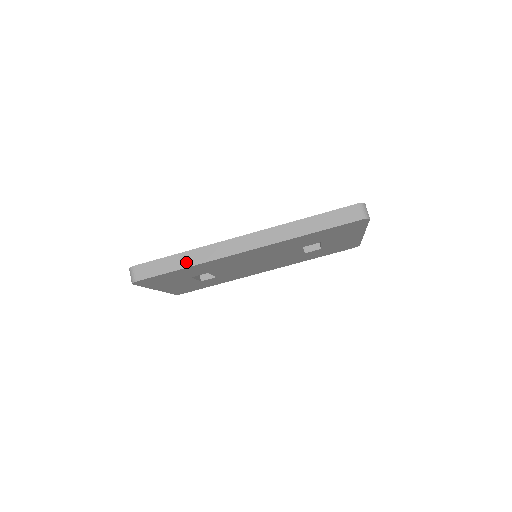
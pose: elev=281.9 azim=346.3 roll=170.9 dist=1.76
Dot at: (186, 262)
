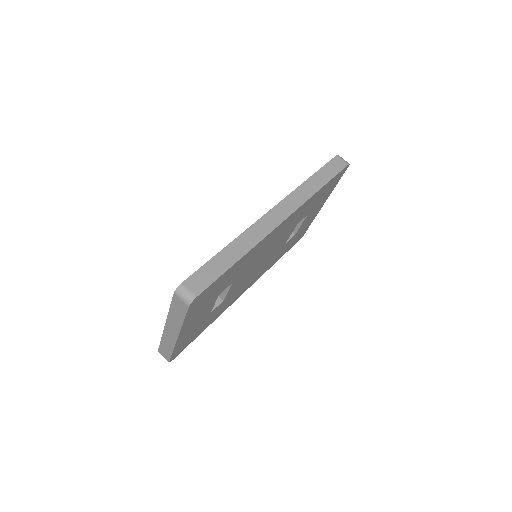
Dot at: (237, 253)
